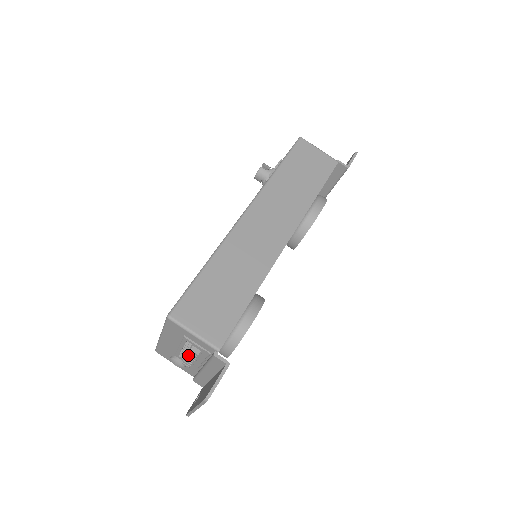
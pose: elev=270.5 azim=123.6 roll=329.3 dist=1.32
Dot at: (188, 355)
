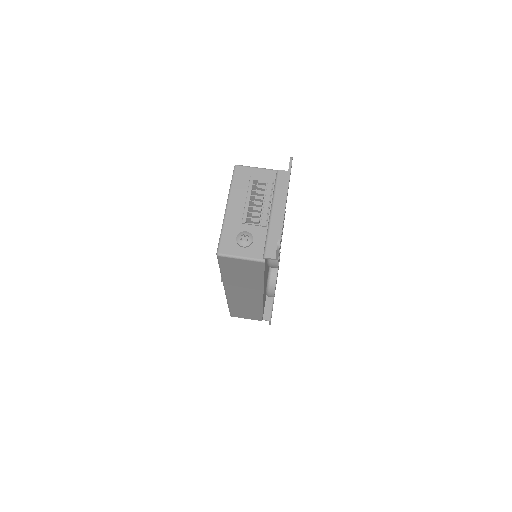
Dot at: (257, 193)
